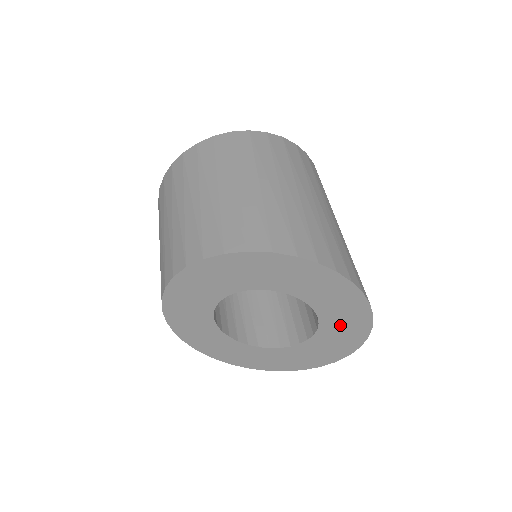
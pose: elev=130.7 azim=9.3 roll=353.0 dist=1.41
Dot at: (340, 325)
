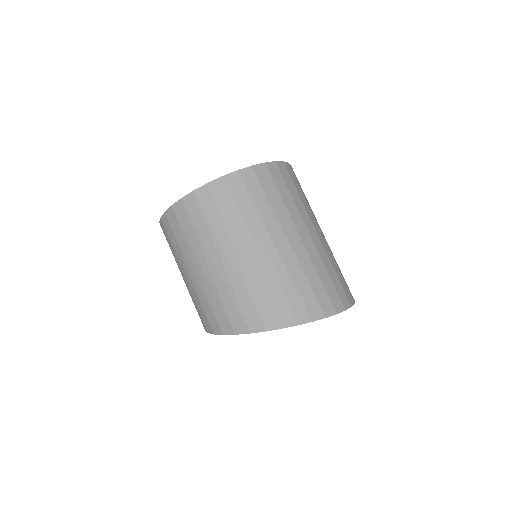
Dot at: occluded
